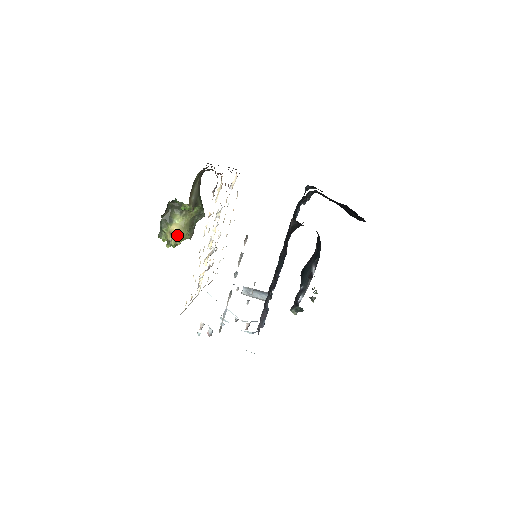
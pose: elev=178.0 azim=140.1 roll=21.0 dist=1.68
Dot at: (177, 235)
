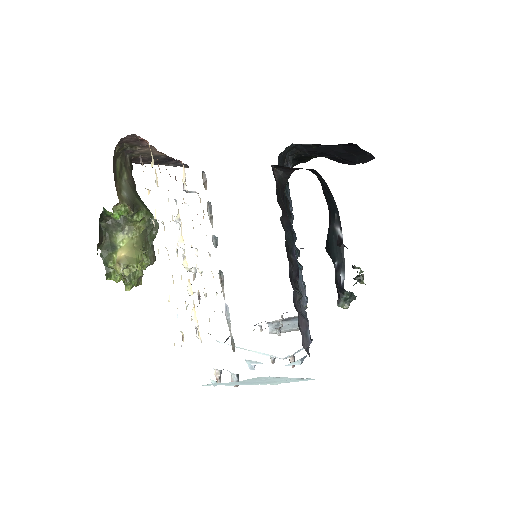
Dot at: (127, 260)
